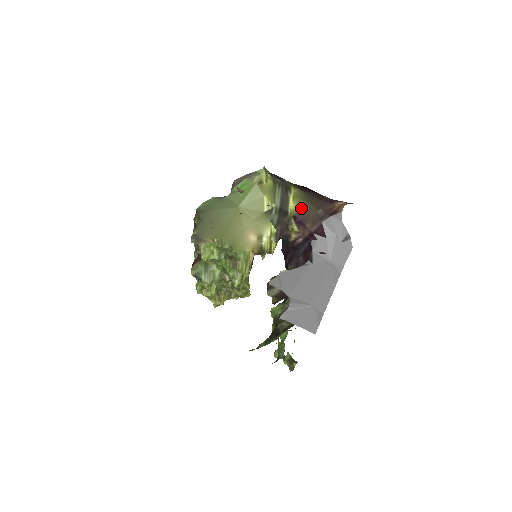
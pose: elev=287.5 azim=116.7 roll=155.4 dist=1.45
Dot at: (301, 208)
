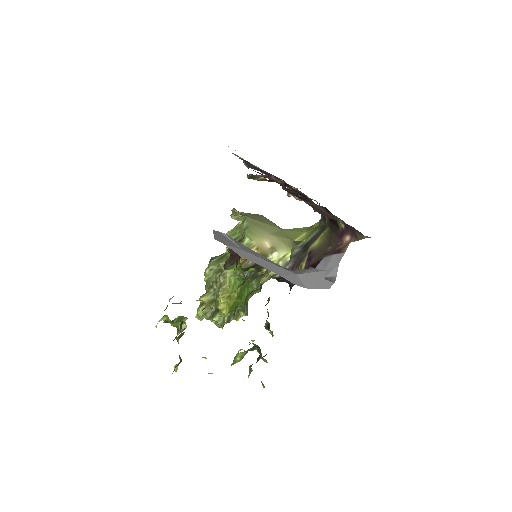
Dot at: (320, 245)
